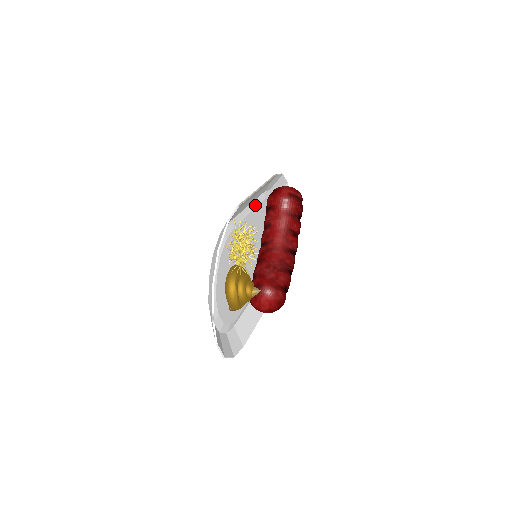
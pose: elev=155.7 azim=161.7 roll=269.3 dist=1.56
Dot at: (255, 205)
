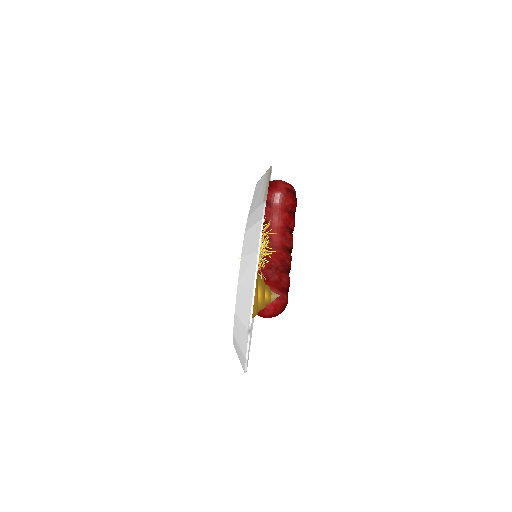
Dot at: occluded
